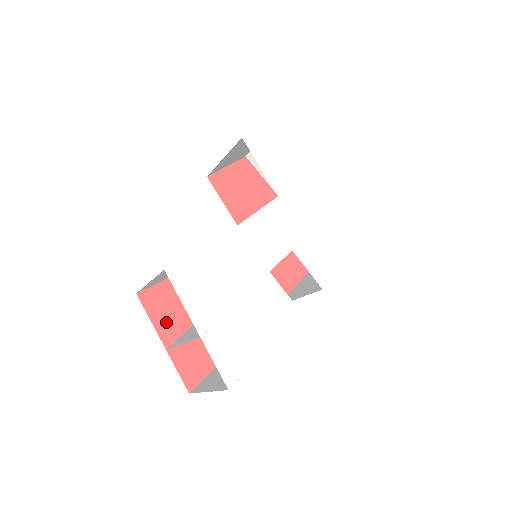
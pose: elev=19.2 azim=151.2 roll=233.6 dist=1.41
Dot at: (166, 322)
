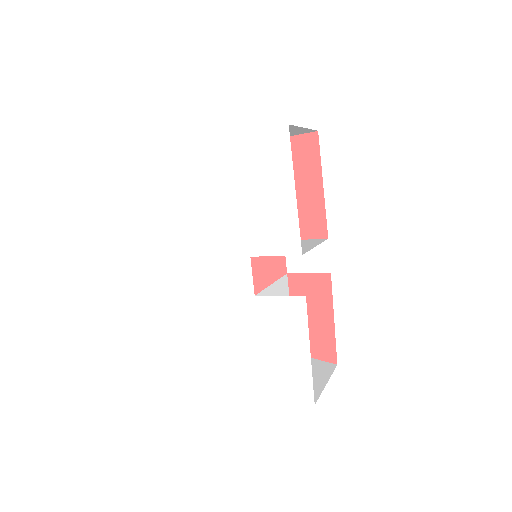
Dot at: occluded
